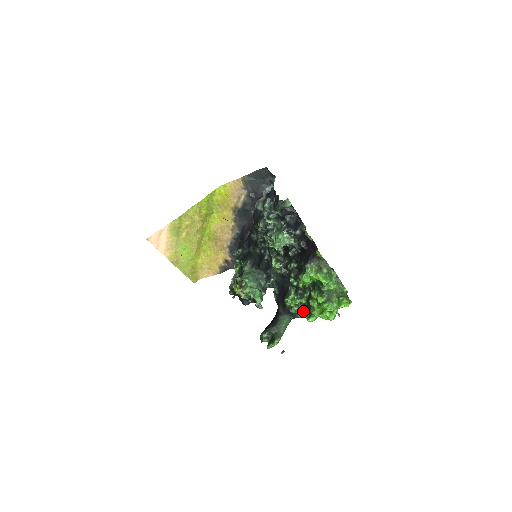
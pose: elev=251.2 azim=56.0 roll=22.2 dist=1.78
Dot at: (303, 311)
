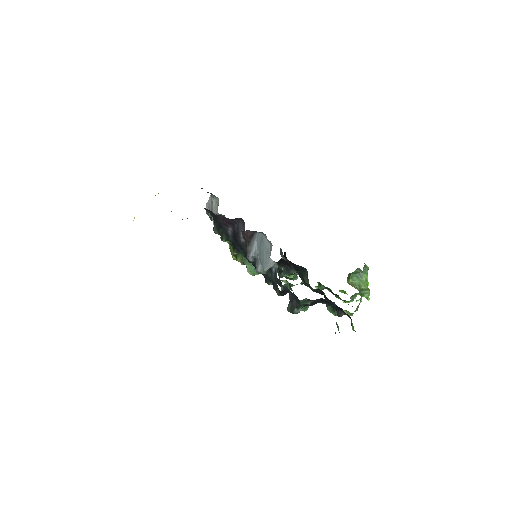
Dot at: occluded
